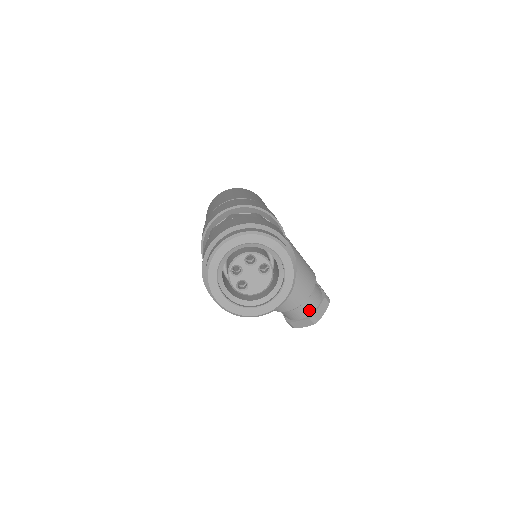
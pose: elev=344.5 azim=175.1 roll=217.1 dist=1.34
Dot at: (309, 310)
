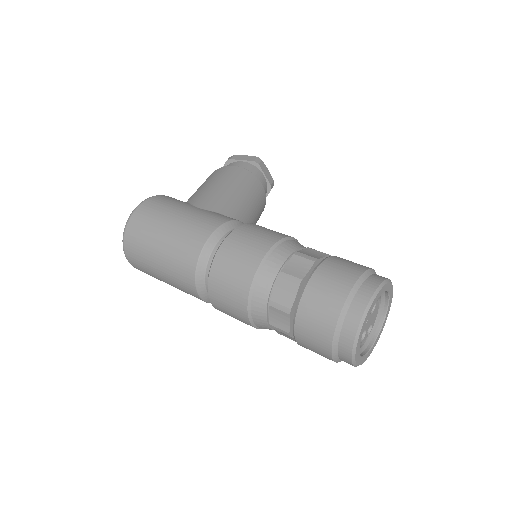
Dot at: (265, 188)
